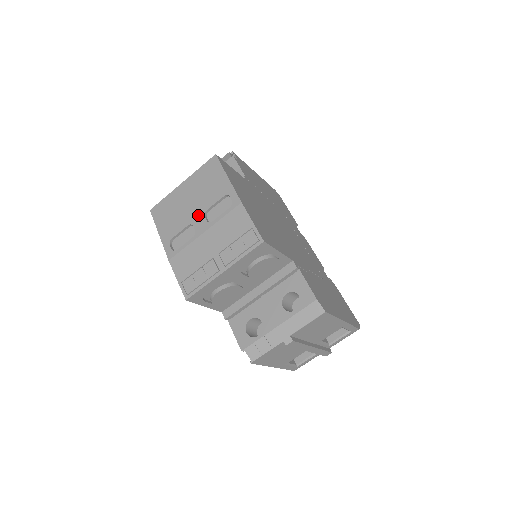
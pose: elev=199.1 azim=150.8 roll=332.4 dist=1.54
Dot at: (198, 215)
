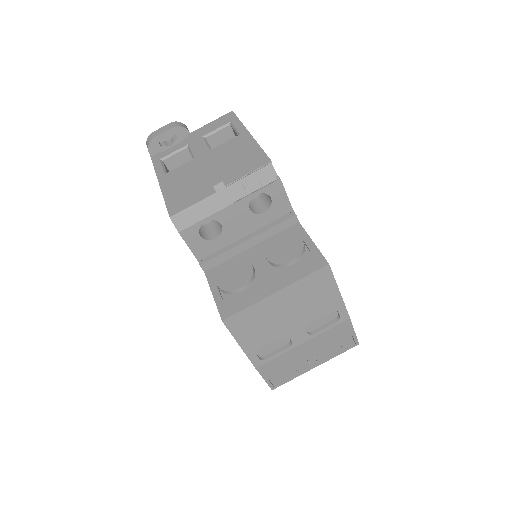
Dot at: (297, 328)
